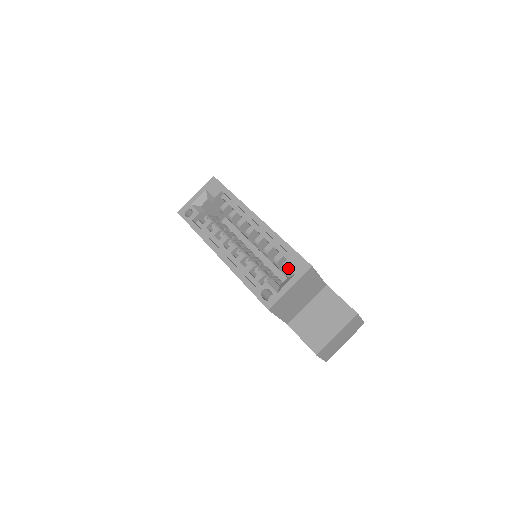
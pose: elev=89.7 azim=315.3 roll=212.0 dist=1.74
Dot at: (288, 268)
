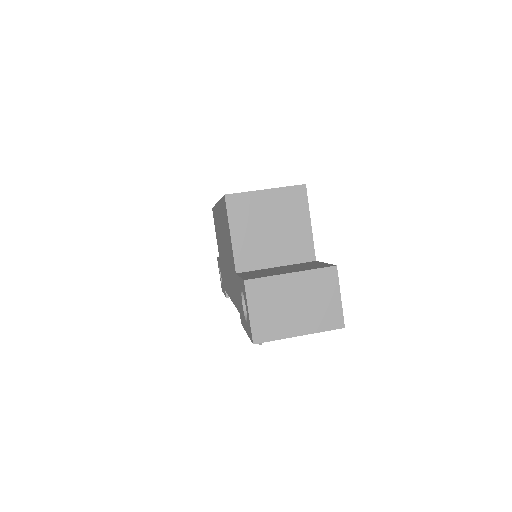
Dot at: occluded
